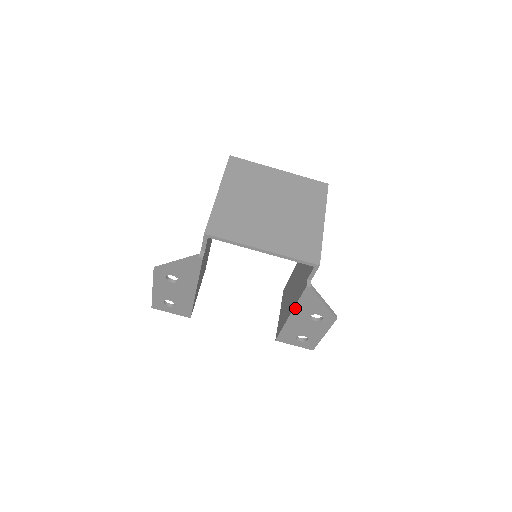
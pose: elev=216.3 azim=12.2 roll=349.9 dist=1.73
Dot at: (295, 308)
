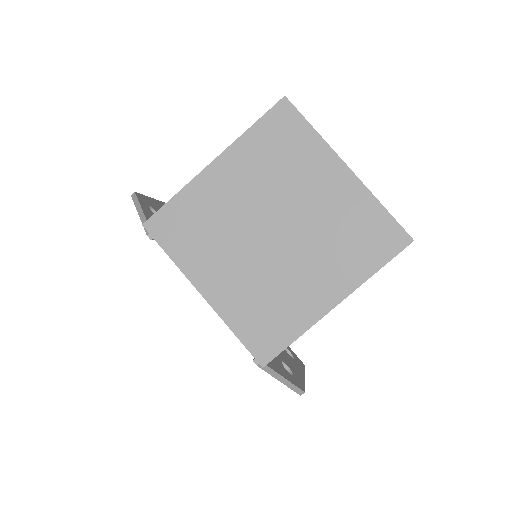
Dot at: occluded
